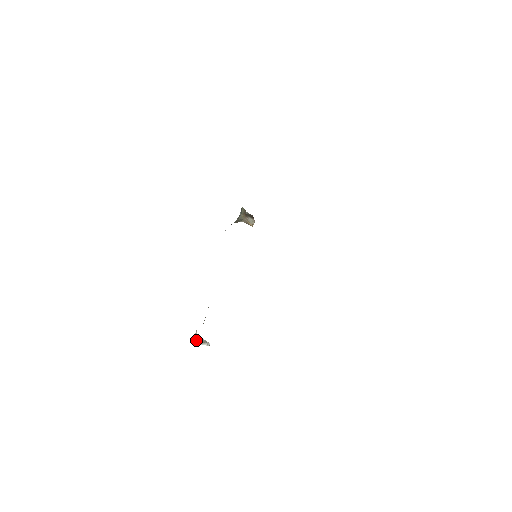
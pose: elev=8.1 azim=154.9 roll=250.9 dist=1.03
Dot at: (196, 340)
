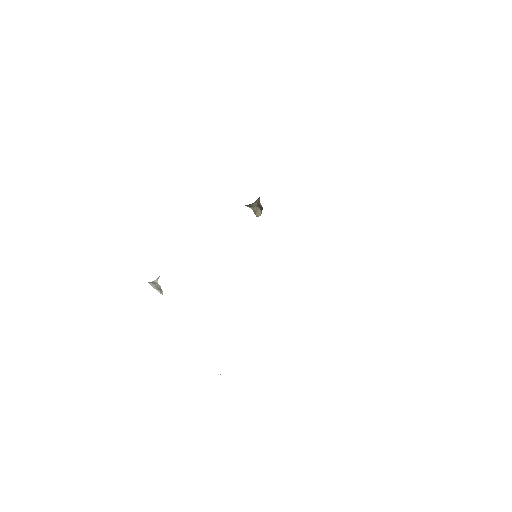
Dot at: (154, 283)
